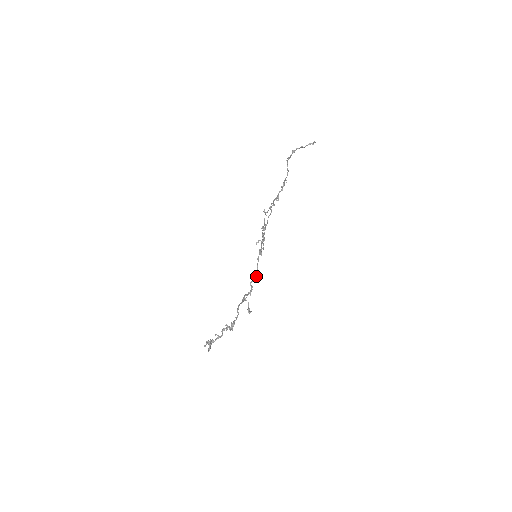
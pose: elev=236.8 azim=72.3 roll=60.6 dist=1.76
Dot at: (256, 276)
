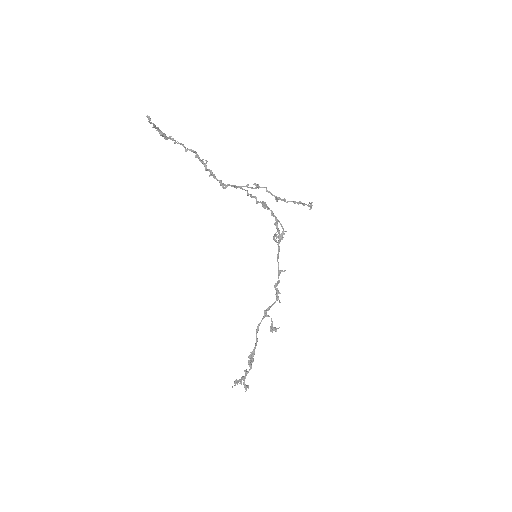
Dot at: (279, 274)
